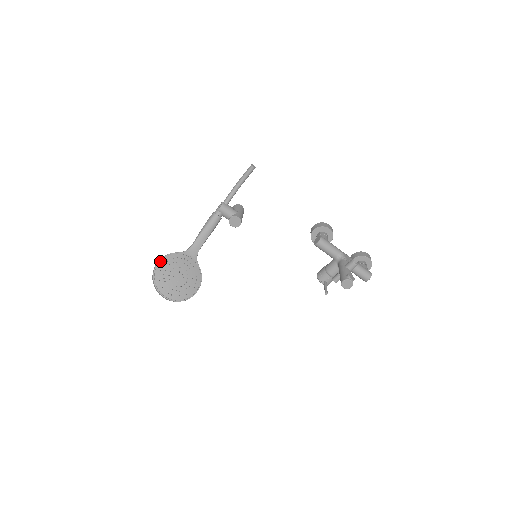
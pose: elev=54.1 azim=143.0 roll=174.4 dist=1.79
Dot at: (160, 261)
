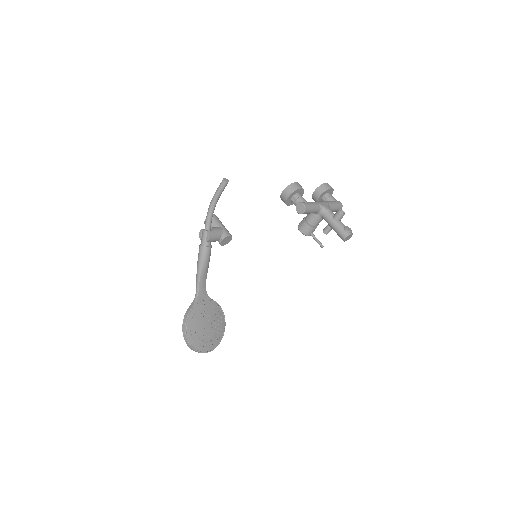
Dot at: (186, 328)
